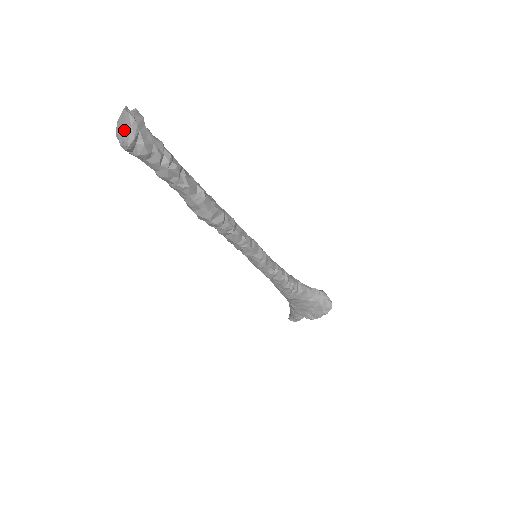
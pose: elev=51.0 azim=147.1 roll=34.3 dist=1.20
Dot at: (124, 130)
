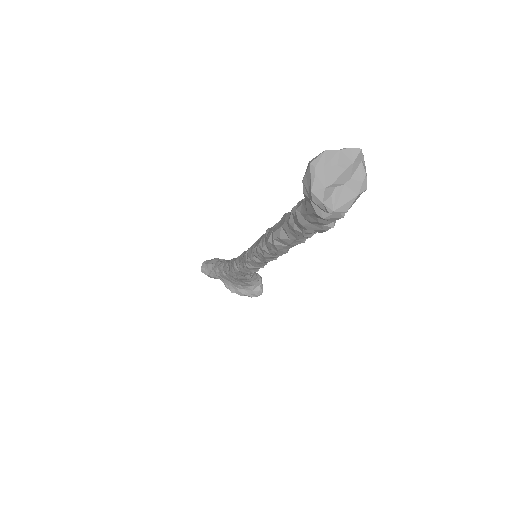
Dot at: (340, 187)
